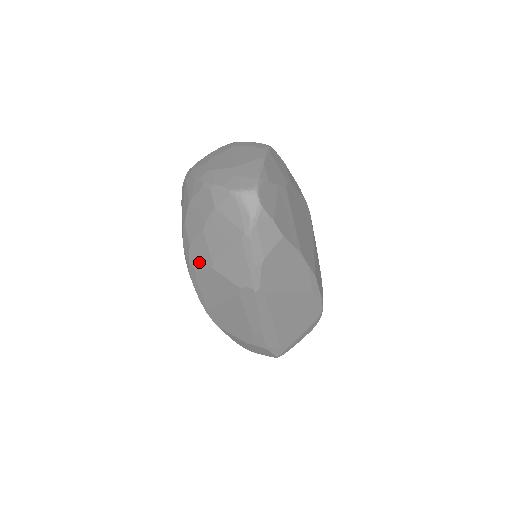
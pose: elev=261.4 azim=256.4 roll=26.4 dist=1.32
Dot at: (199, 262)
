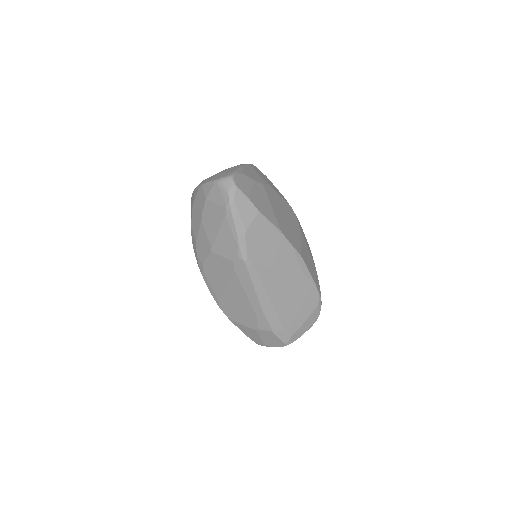
Dot at: (203, 252)
